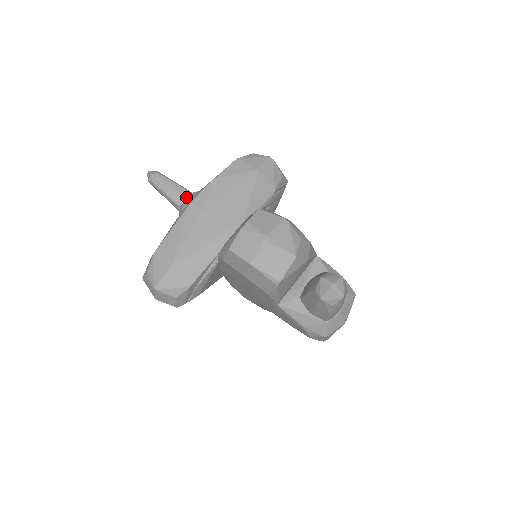
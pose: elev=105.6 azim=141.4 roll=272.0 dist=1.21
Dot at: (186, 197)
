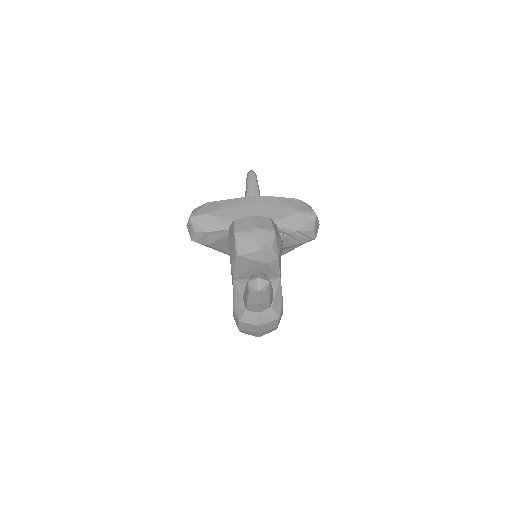
Dot at: (254, 195)
